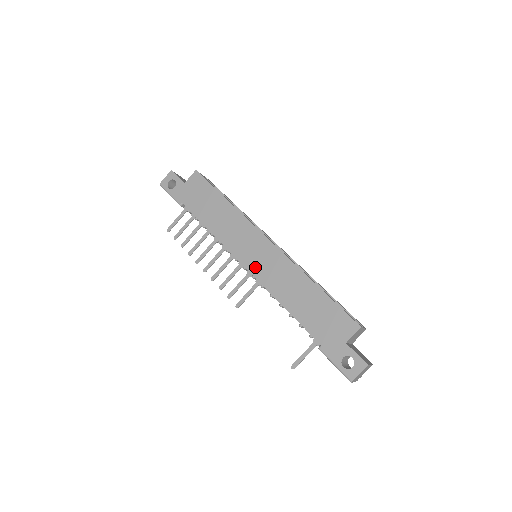
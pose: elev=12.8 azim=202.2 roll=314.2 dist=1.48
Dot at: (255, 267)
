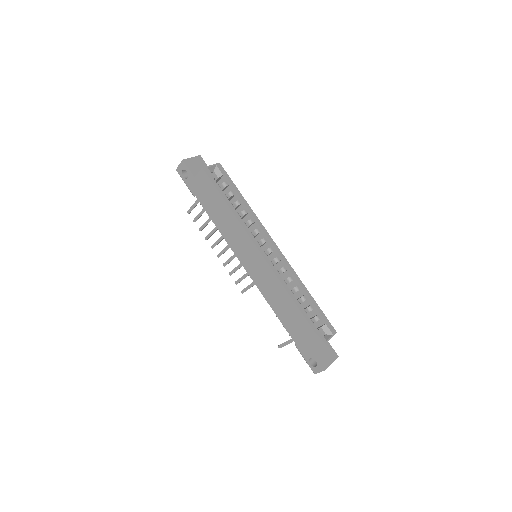
Dot at: (252, 272)
